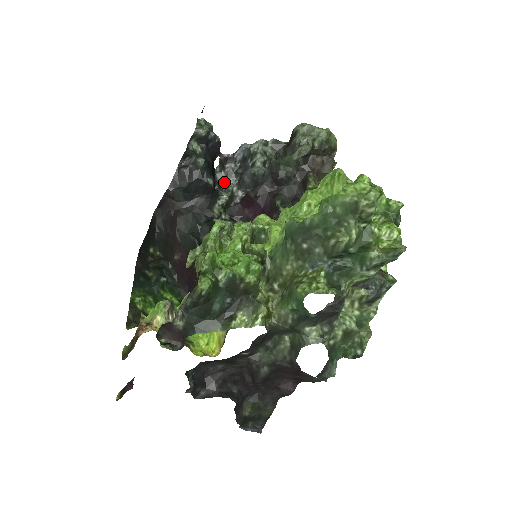
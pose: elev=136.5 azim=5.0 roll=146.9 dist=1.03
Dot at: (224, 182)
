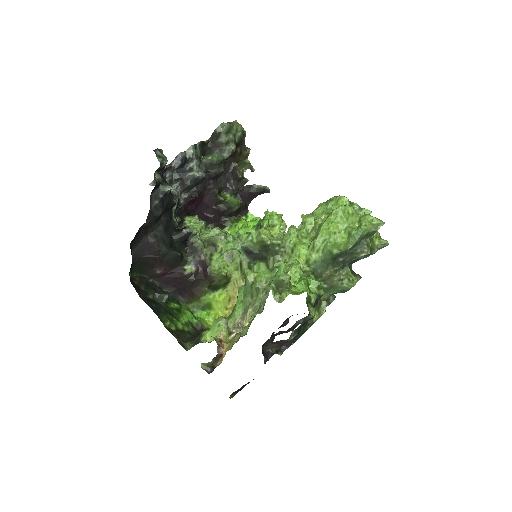
Dot at: occluded
